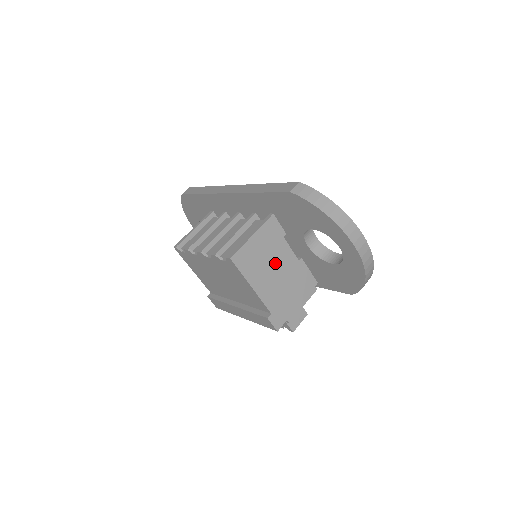
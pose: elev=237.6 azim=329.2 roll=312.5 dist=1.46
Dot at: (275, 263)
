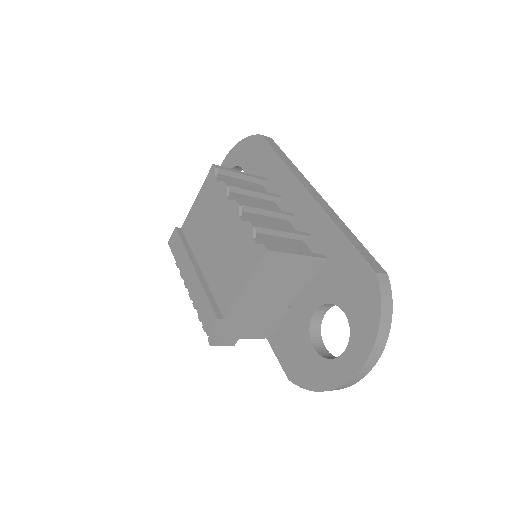
Dot at: (278, 290)
